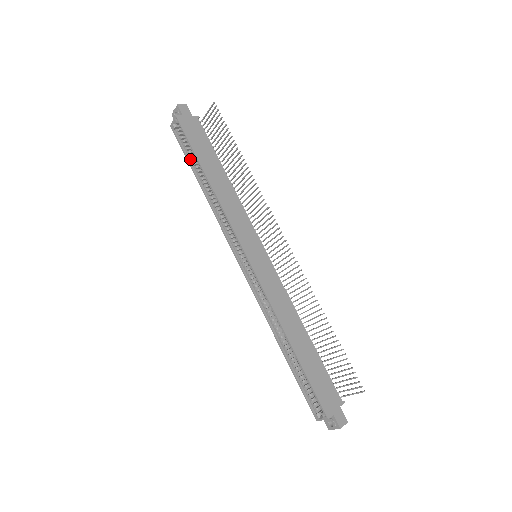
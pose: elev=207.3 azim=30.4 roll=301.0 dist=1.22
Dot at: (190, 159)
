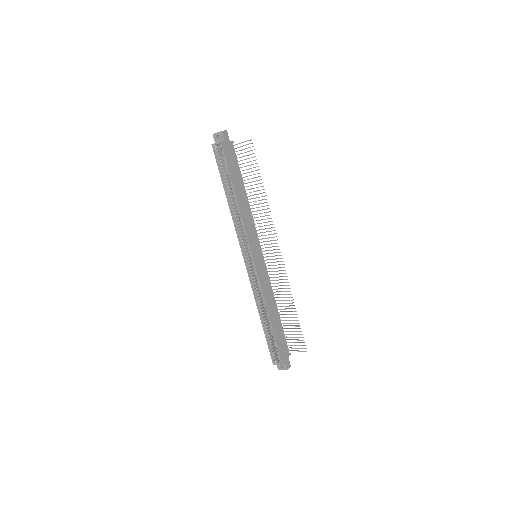
Dot at: (223, 176)
